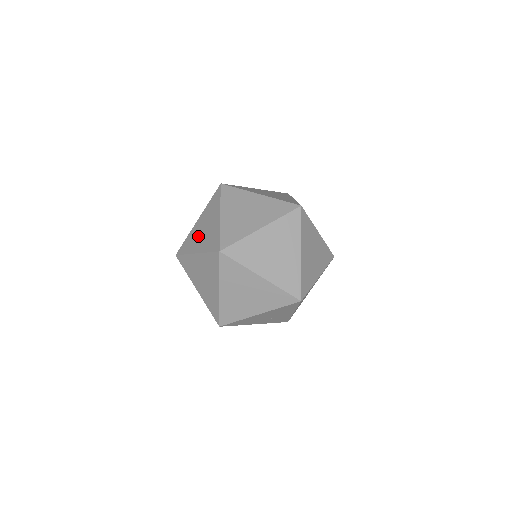
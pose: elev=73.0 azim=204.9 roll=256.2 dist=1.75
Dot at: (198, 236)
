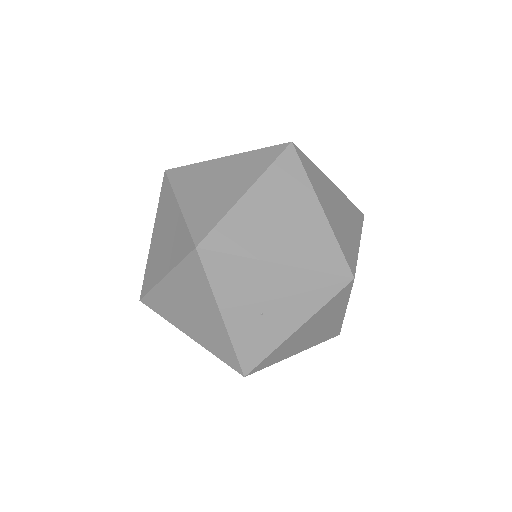
Dot at: occluded
